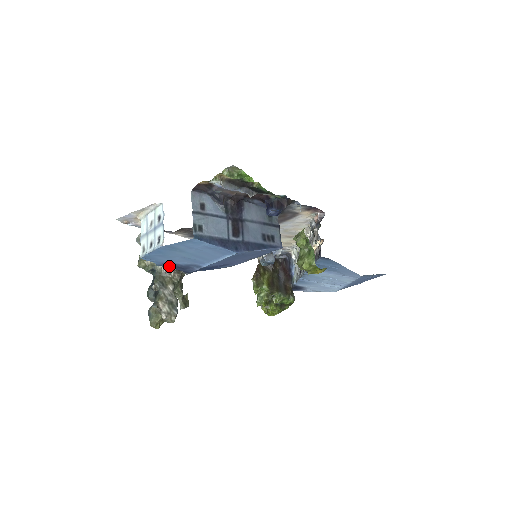
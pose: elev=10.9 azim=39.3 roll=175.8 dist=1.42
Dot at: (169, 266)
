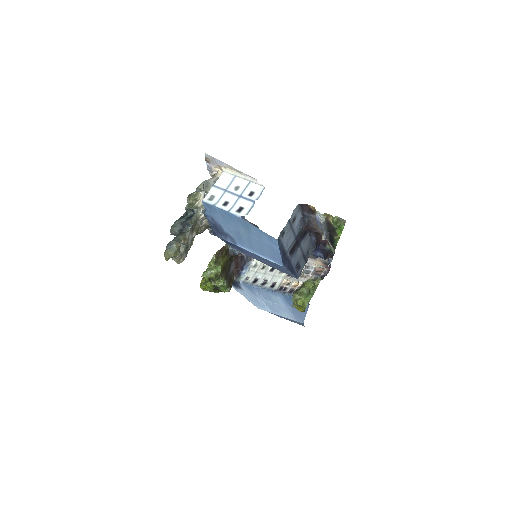
Dot at: (211, 221)
